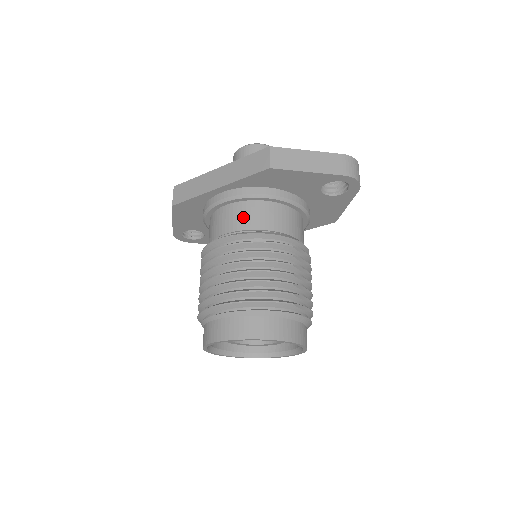
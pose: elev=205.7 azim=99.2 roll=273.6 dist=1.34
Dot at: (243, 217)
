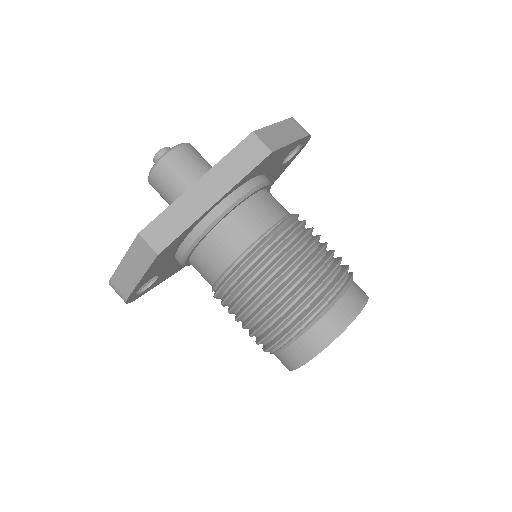
Dot at: (256, 218)
